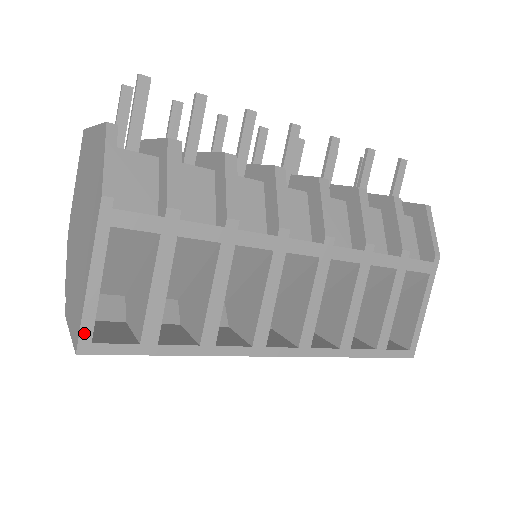
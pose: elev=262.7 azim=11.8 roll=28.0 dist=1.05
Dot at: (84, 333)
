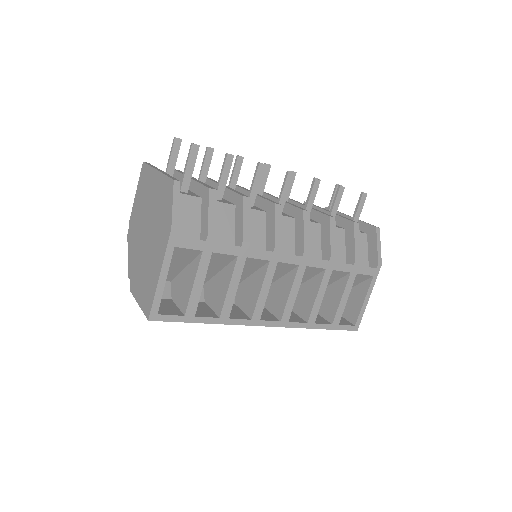
Dot at: (154, 308)
